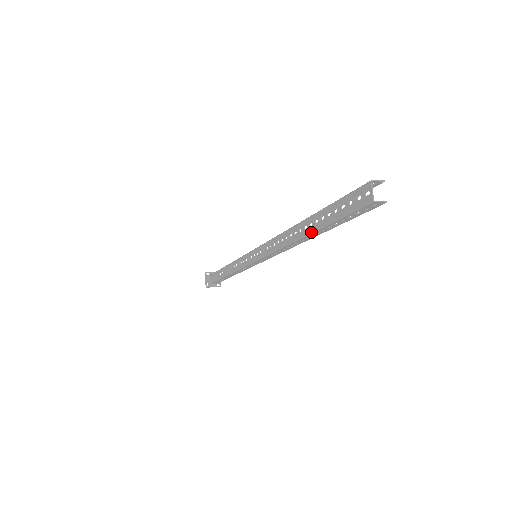
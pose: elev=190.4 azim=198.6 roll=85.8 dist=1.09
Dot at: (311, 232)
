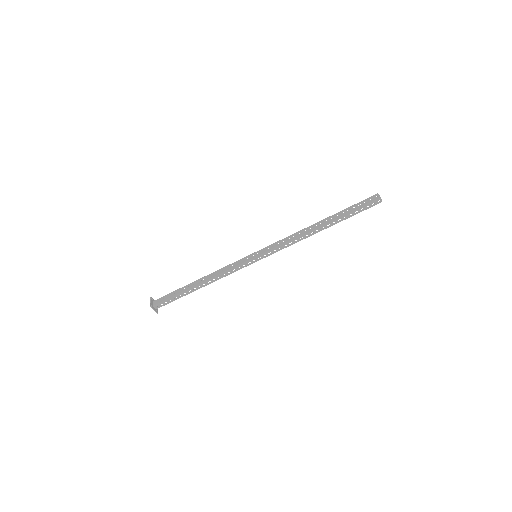
Dot at: (333, 220)
